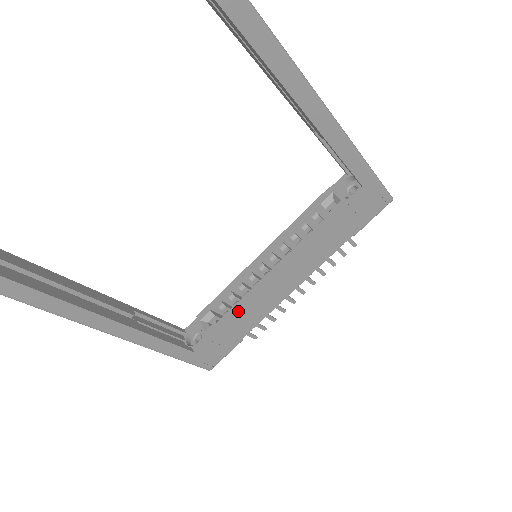
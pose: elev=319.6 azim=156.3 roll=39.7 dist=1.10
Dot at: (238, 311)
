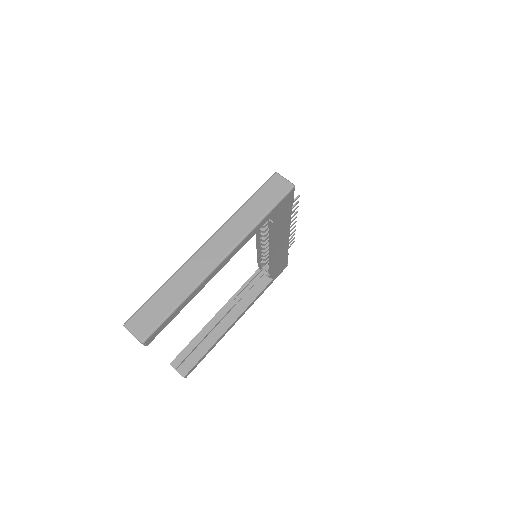
Dot at: (273, 265)
